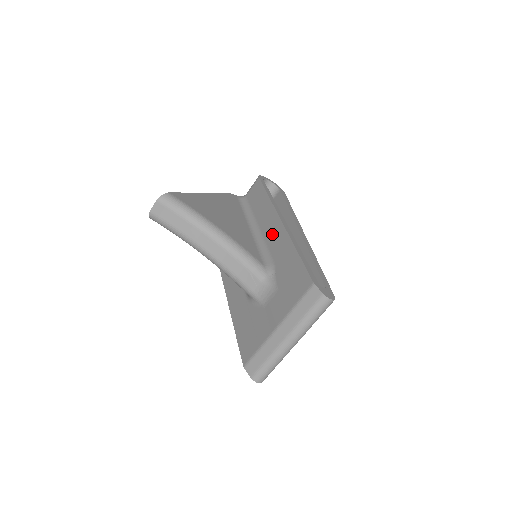
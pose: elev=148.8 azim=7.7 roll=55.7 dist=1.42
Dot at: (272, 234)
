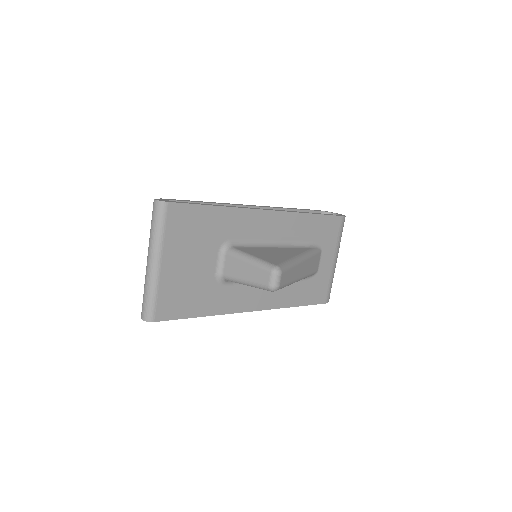
Dot at: occluded
